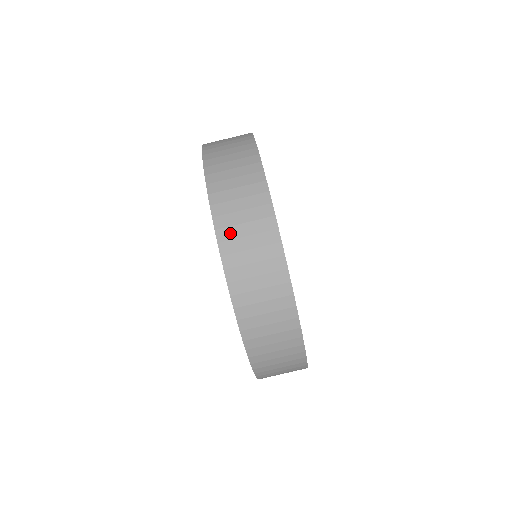
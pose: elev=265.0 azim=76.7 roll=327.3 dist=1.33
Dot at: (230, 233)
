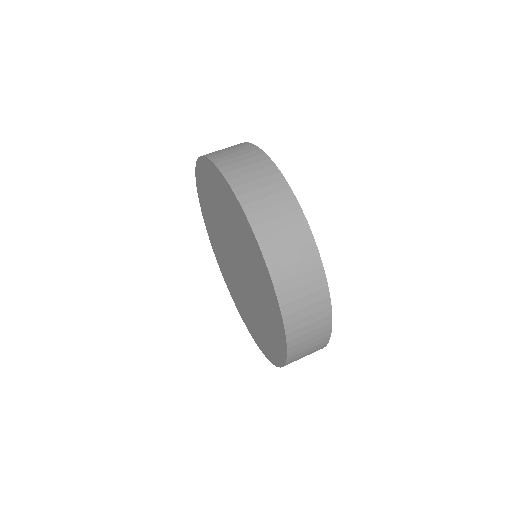
Dot at: (250, 197)
